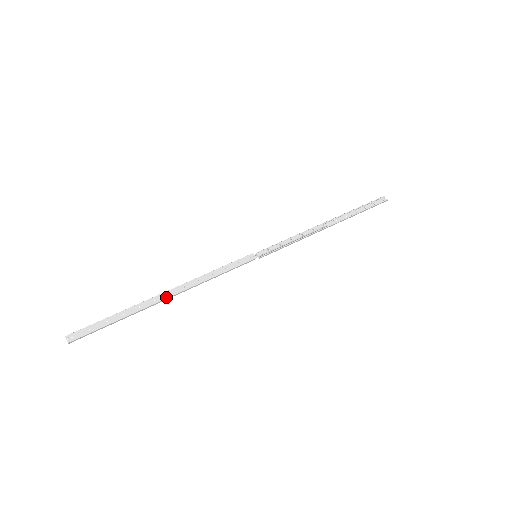
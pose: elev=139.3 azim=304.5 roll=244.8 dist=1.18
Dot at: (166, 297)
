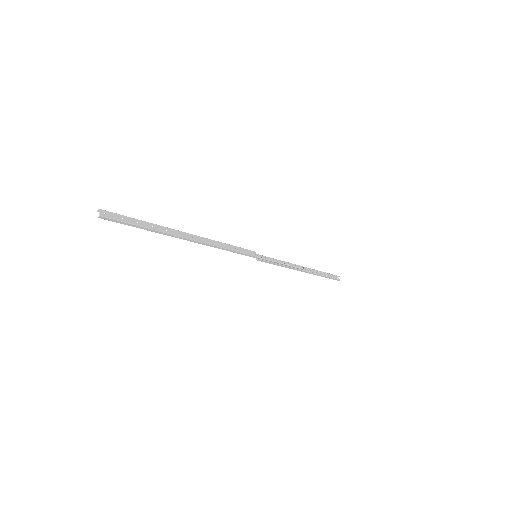
Dot at: (189, 238)
